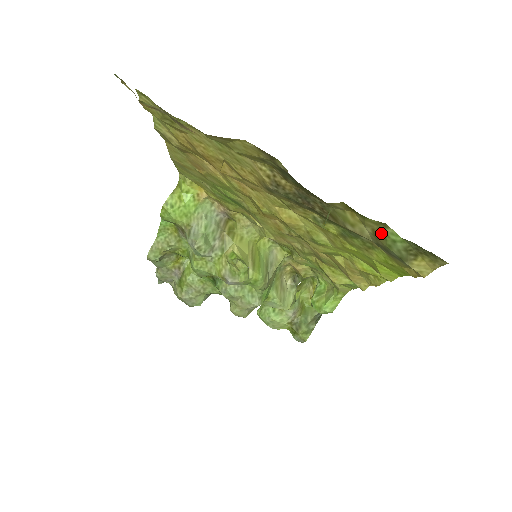
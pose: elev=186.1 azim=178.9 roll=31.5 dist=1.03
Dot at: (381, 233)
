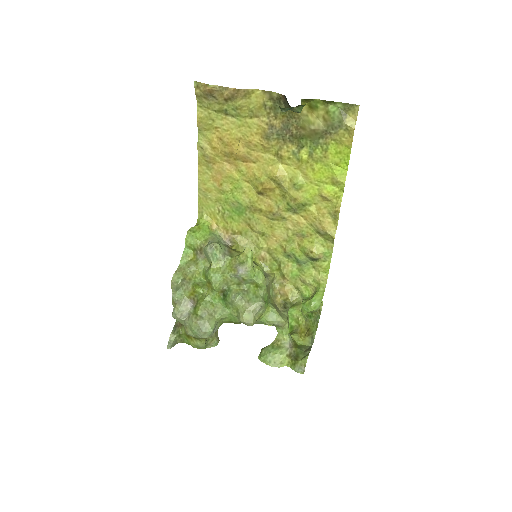
Dot at: (327, 114)
